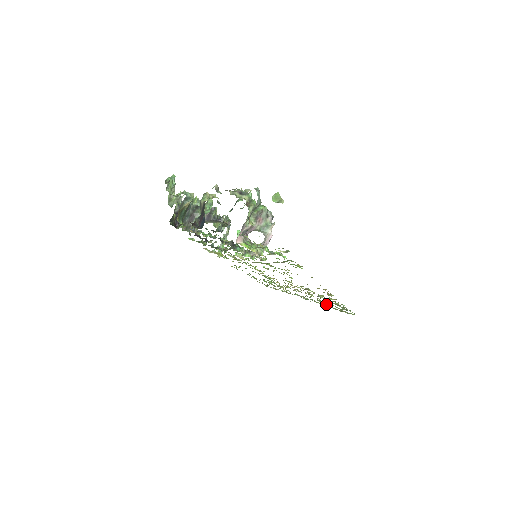
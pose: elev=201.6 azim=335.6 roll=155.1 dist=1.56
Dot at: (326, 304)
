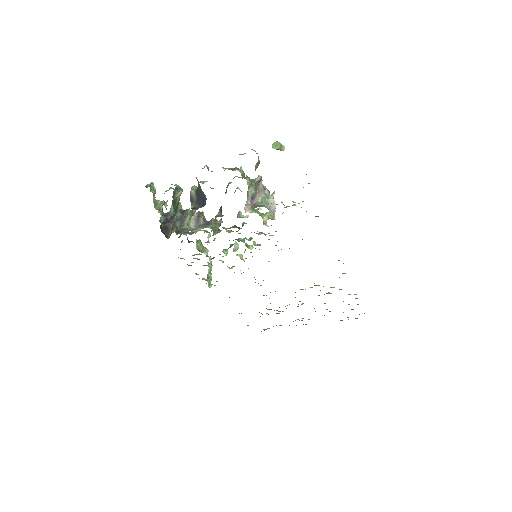
Dot at: occluded
